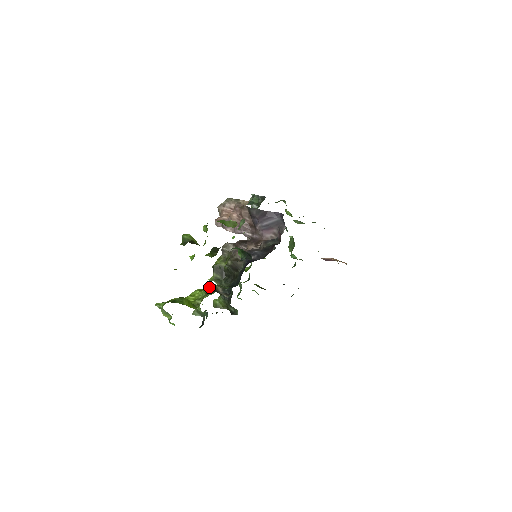
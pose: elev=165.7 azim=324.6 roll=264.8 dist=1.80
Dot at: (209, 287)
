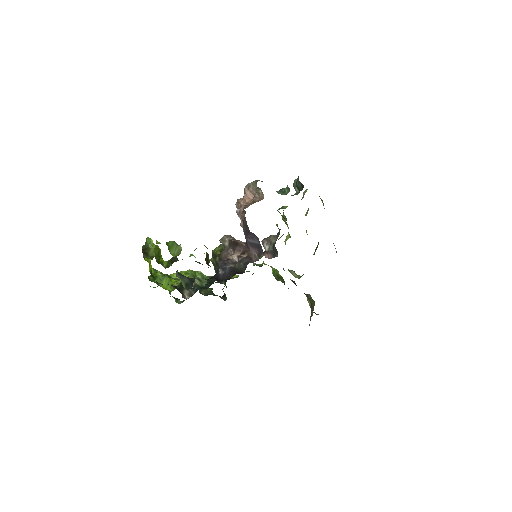
Dot at: occluded
